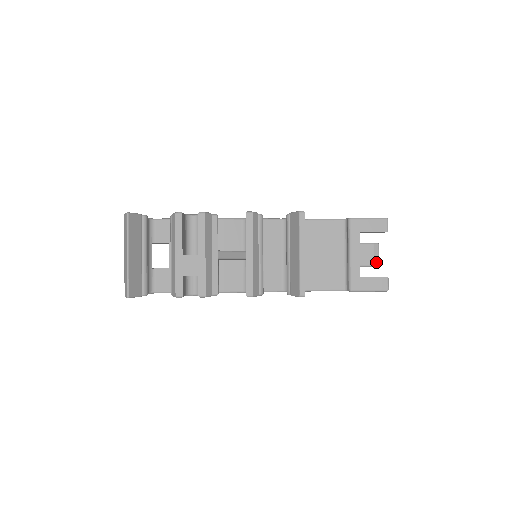
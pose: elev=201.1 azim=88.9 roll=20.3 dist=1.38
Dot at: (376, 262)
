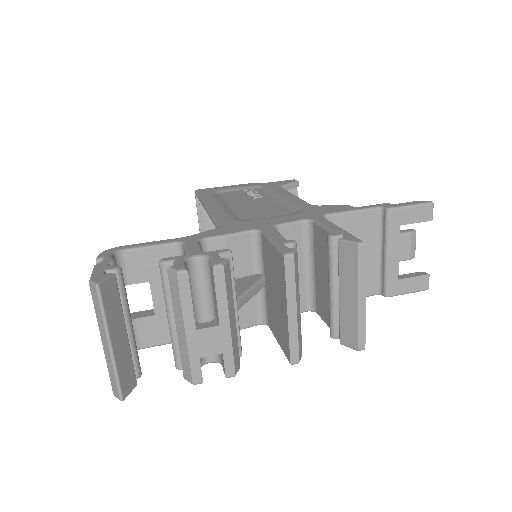
Dot at: (413, 254)
